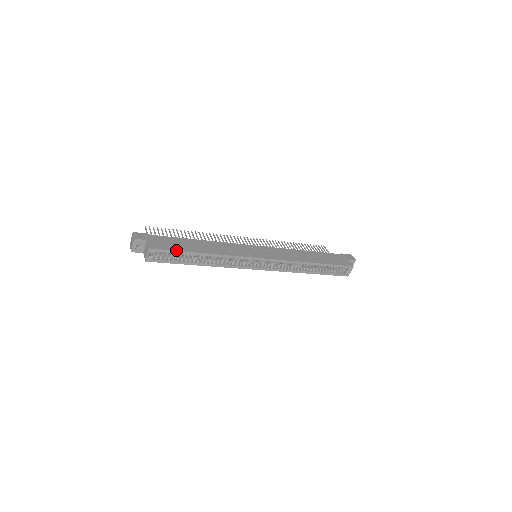
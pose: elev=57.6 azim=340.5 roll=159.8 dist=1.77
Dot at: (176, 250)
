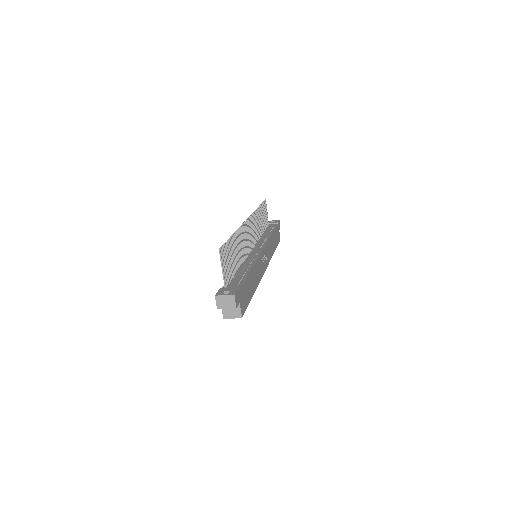
Dot at: occluded
